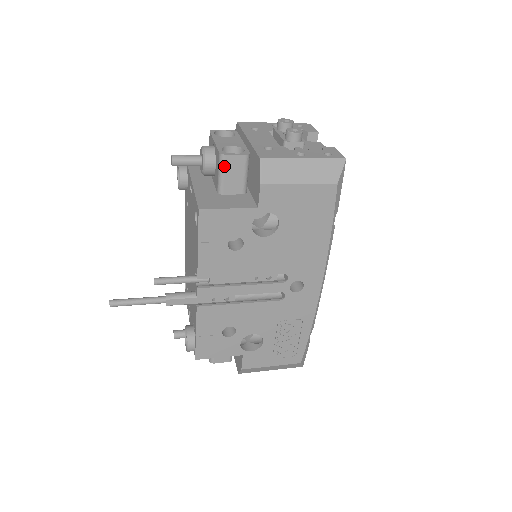
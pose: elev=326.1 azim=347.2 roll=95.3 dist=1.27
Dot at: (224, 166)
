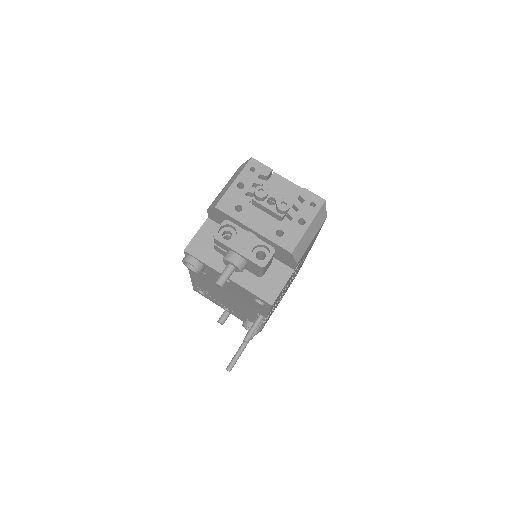
Dot at: (265, 269)
